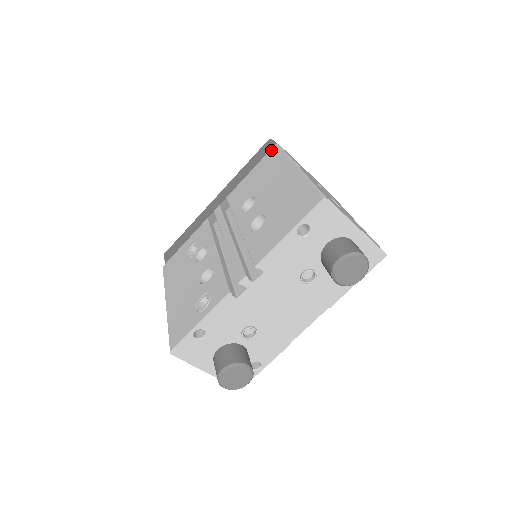
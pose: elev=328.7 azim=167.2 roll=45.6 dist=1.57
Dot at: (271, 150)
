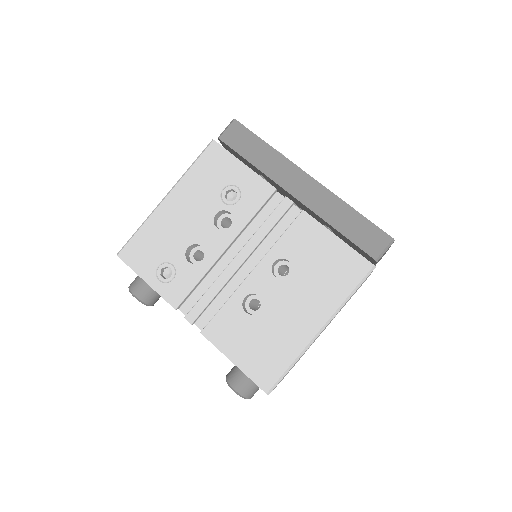
Dot at: (365, 262)
